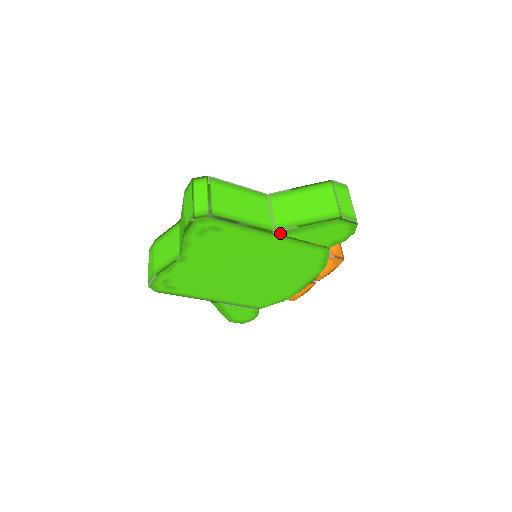
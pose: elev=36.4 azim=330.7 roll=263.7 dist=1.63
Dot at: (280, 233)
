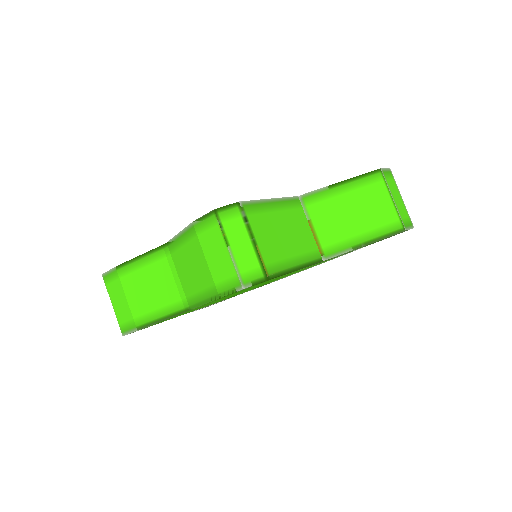
Dot at: (329, 258)
